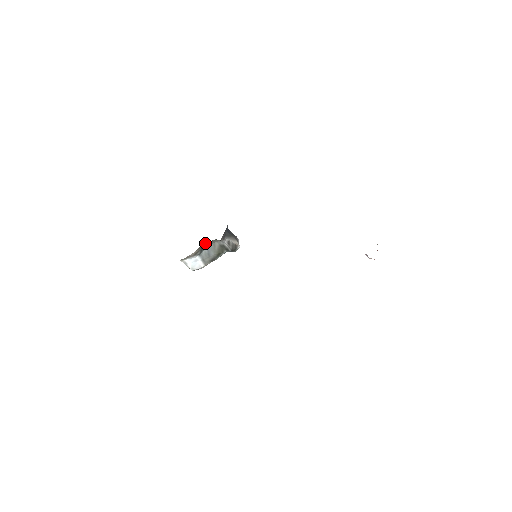
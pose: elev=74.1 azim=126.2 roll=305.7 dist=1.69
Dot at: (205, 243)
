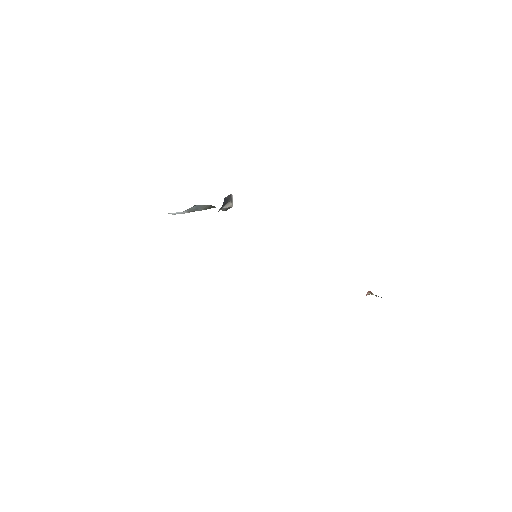
Dot at: (195, 205)
